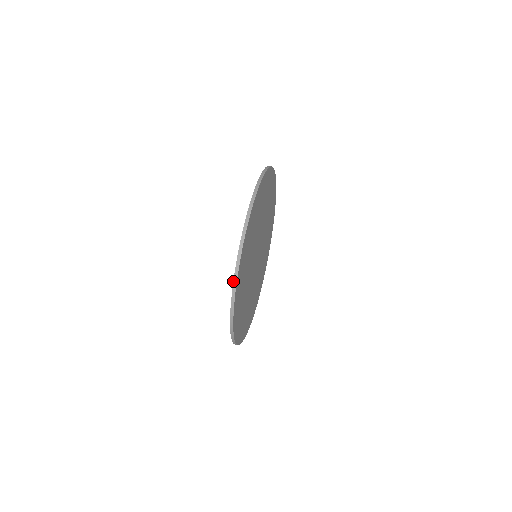
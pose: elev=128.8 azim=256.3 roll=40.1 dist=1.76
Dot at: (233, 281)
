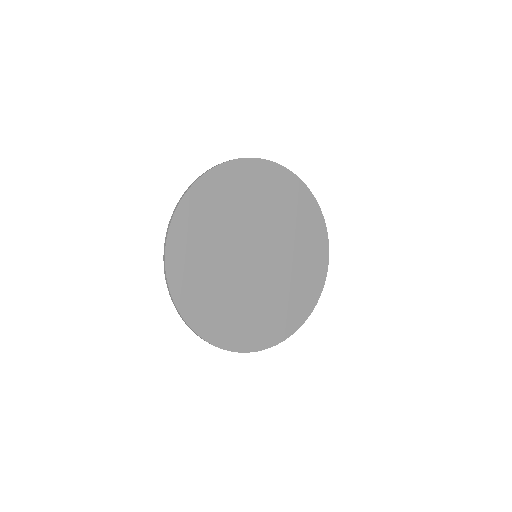
Dot at: (163, 255)
